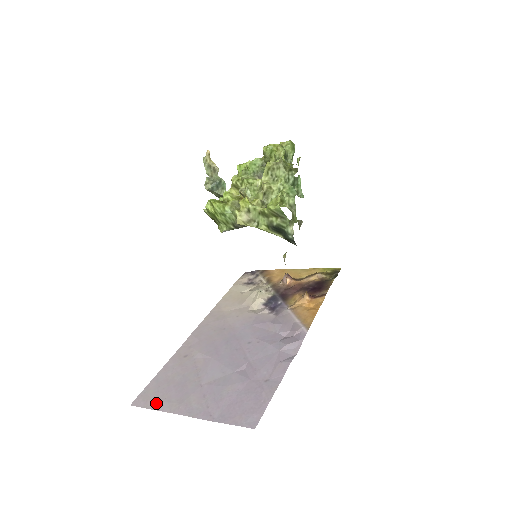
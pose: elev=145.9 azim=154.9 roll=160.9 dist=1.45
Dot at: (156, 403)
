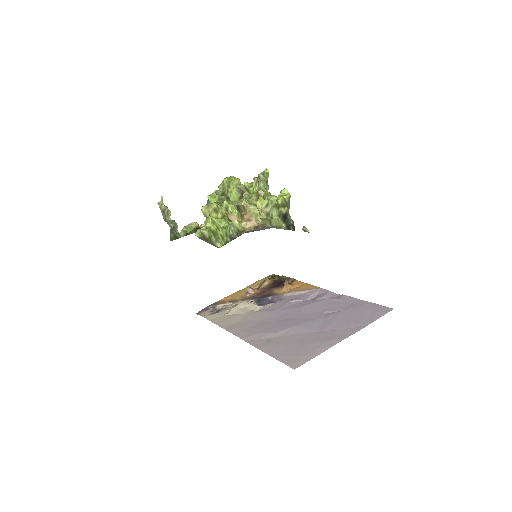
Dot at: (312, 353)
